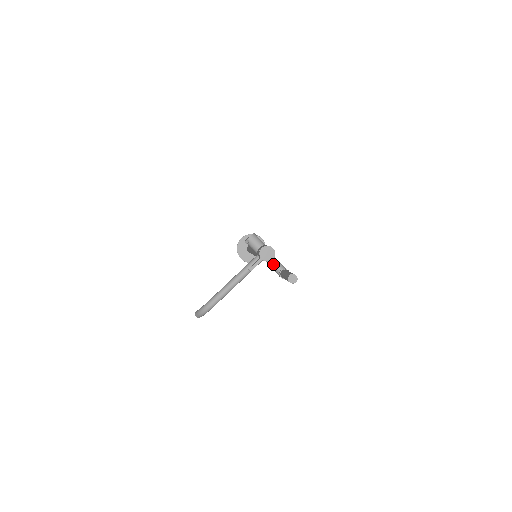
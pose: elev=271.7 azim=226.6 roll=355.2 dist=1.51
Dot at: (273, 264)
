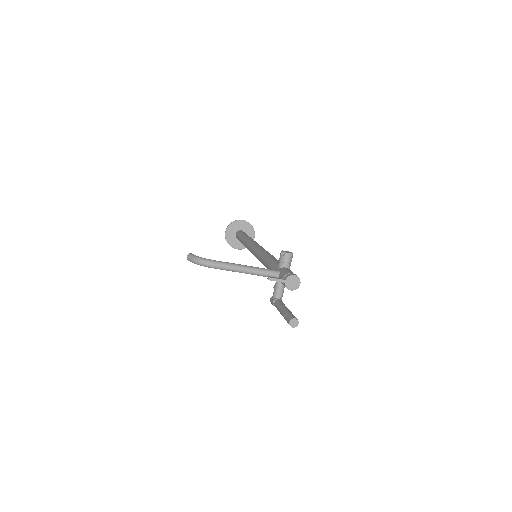
Dot at: (279, 288)
